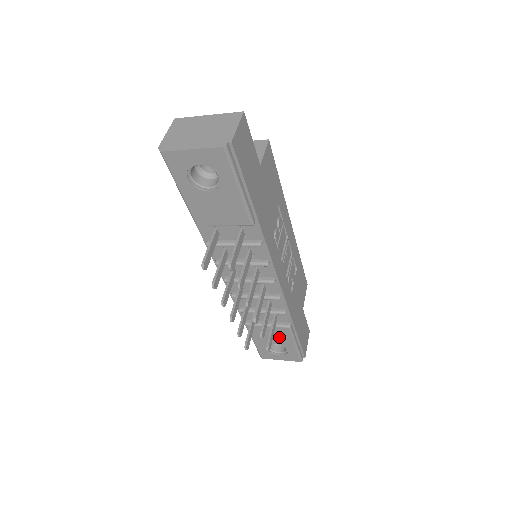
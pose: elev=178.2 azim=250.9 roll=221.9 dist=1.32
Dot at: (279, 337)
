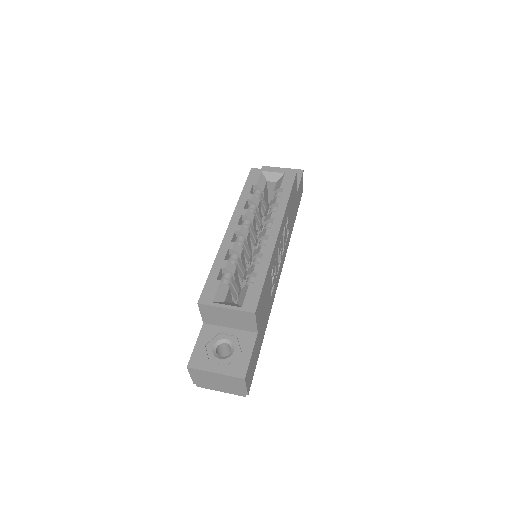
Dot at: occluded
